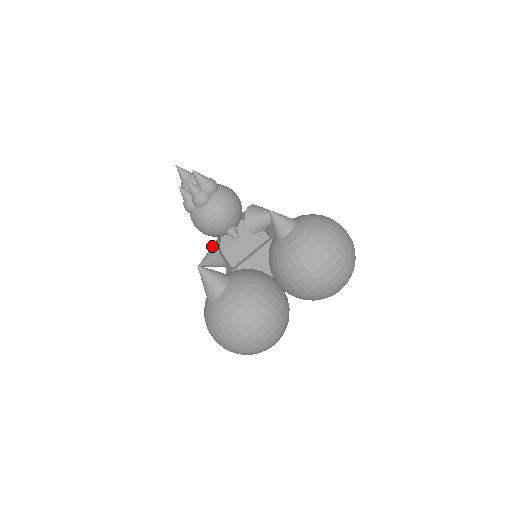
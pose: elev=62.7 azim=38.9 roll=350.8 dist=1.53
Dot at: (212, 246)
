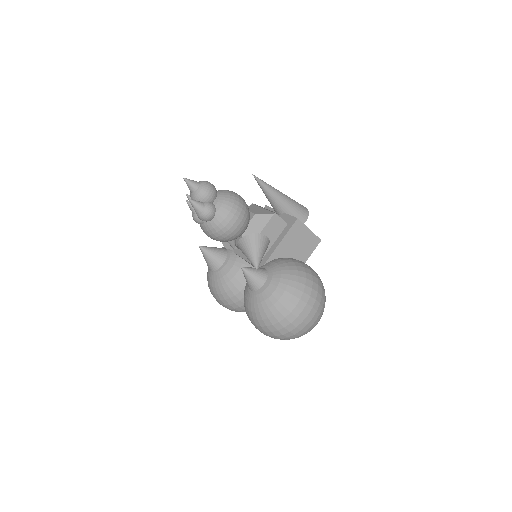
Dot at: occluded
